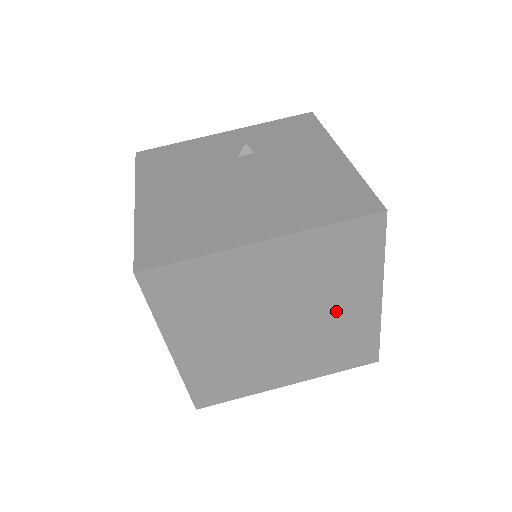
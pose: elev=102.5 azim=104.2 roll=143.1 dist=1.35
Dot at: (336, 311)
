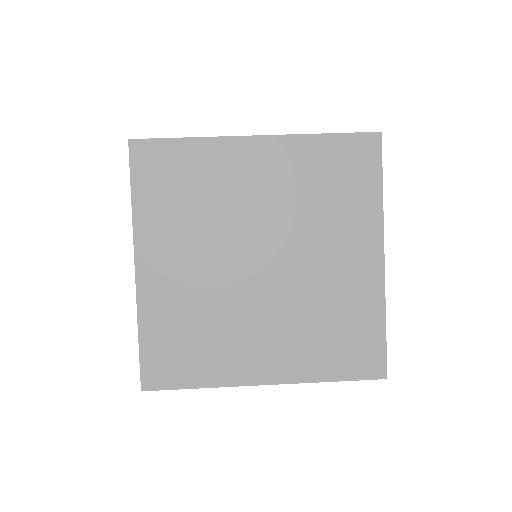
Dot at: (330, 262)
